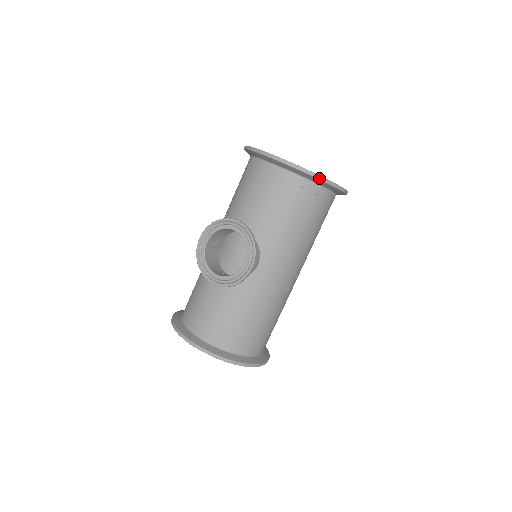
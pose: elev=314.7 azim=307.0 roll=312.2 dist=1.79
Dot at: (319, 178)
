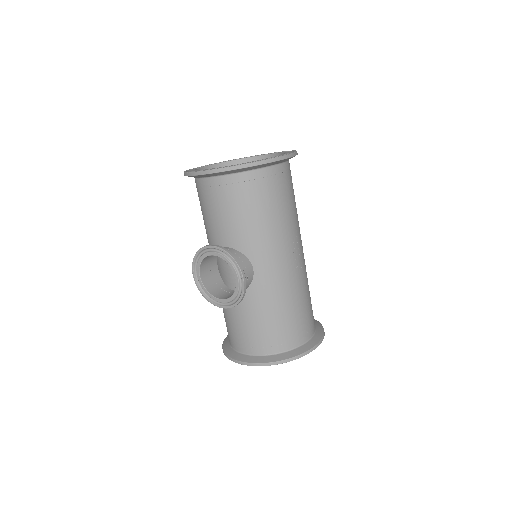
Dot at: (253, 165)
